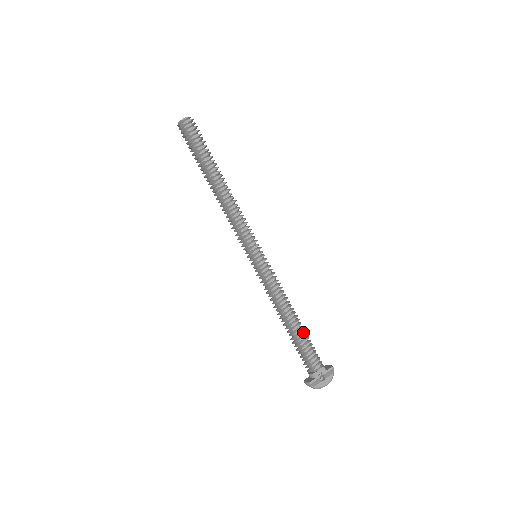
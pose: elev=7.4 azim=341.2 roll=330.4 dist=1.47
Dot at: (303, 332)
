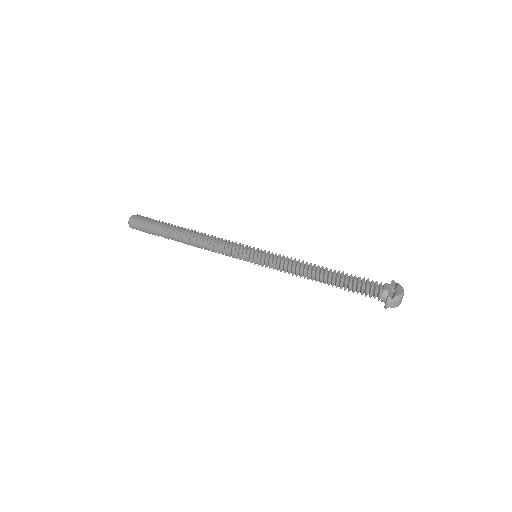
Dot at: (343, 272)
